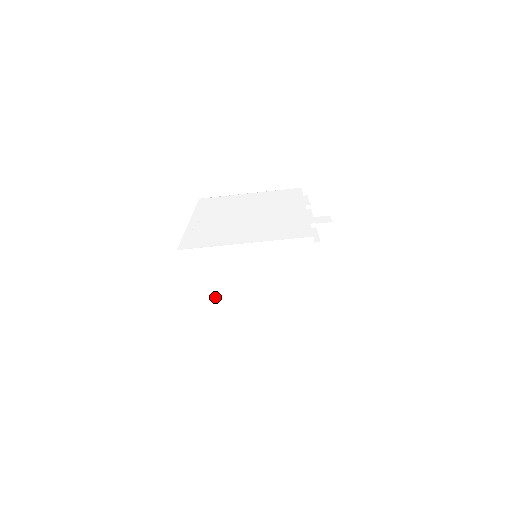
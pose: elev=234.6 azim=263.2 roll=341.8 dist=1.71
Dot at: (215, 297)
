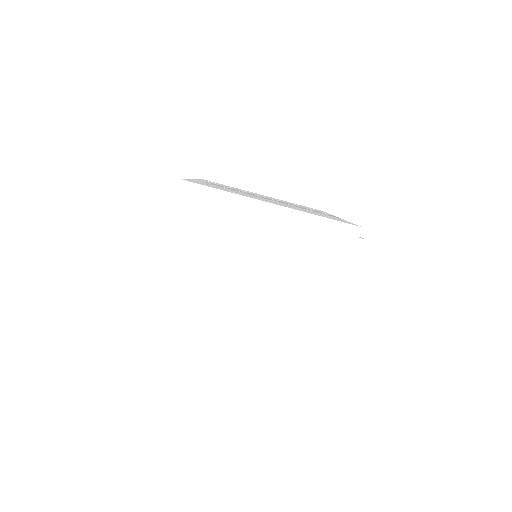
Dot at: (202, 266)
